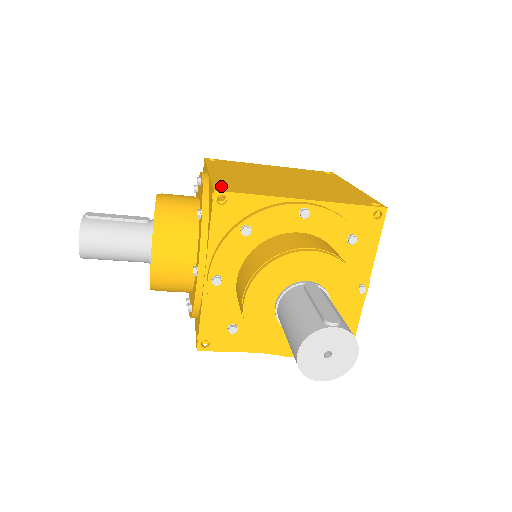
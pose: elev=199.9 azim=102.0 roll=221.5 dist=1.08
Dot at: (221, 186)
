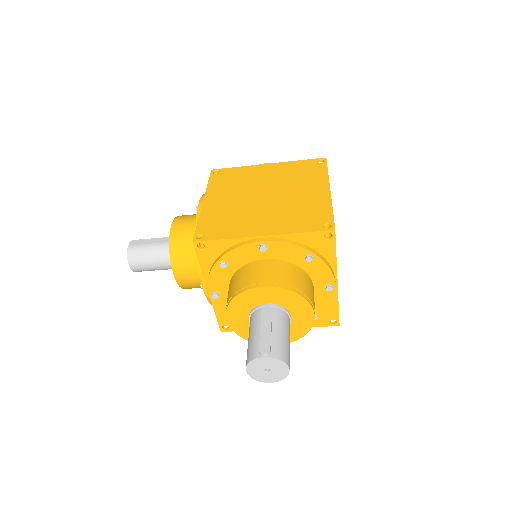
Dot at: (201, 231)
